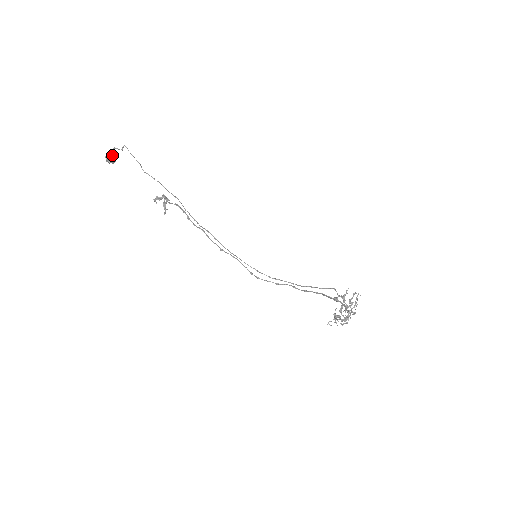
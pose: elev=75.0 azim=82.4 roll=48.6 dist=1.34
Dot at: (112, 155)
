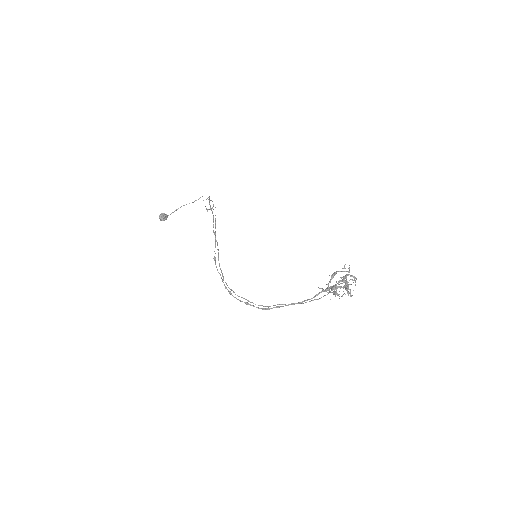
Dot at: (167, 215)
